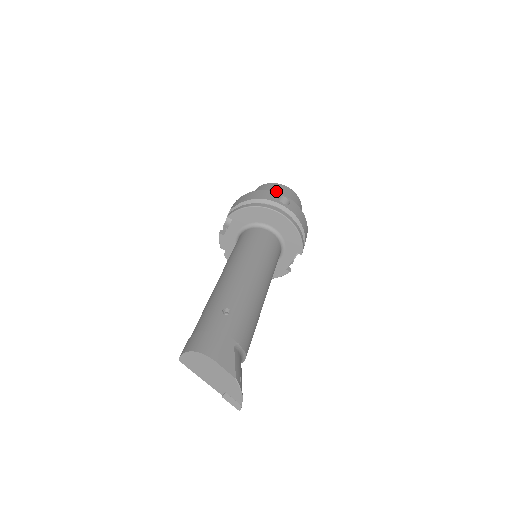
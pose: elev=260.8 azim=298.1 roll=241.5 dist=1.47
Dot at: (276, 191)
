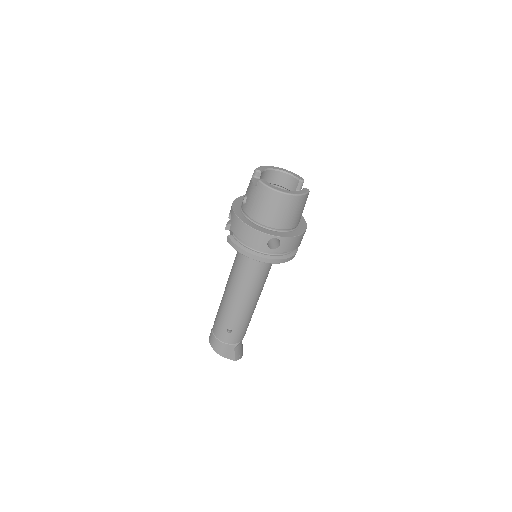
Dot at: (272, 211)
